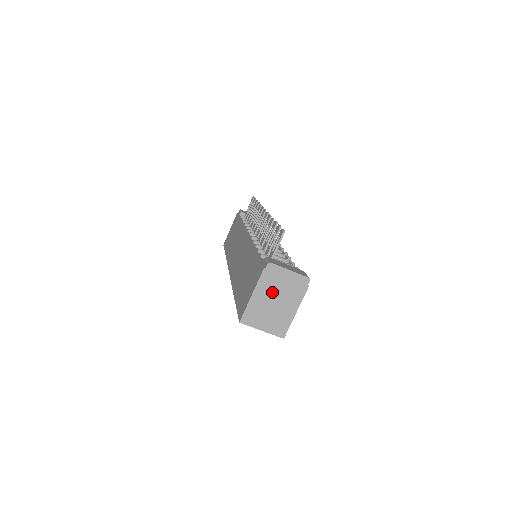
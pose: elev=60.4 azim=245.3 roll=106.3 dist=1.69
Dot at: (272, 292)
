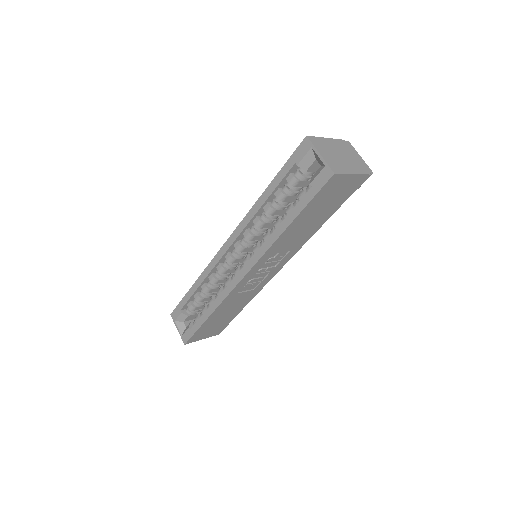
Dot at: (342, 151)
